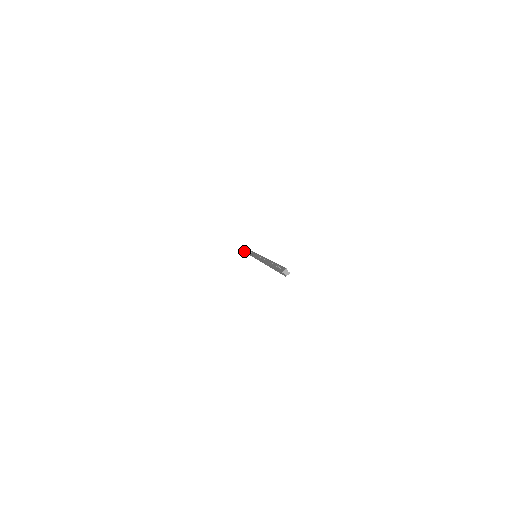
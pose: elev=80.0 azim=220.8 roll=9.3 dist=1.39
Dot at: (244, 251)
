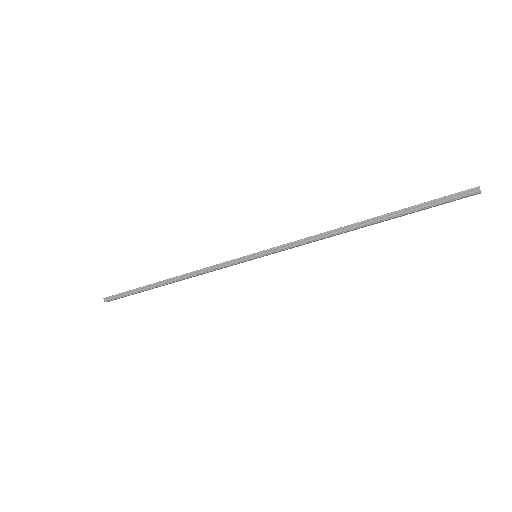
Dot at: (141, 290)
